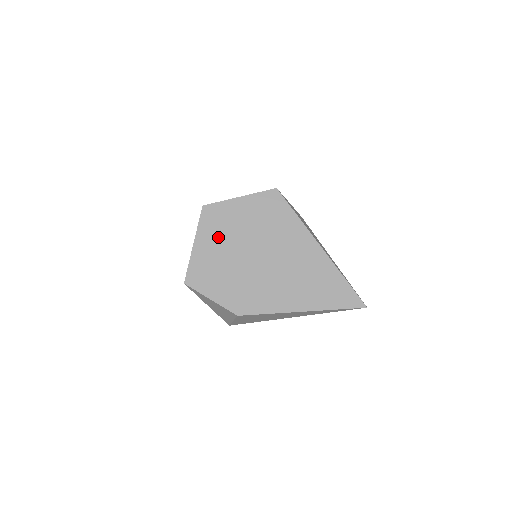
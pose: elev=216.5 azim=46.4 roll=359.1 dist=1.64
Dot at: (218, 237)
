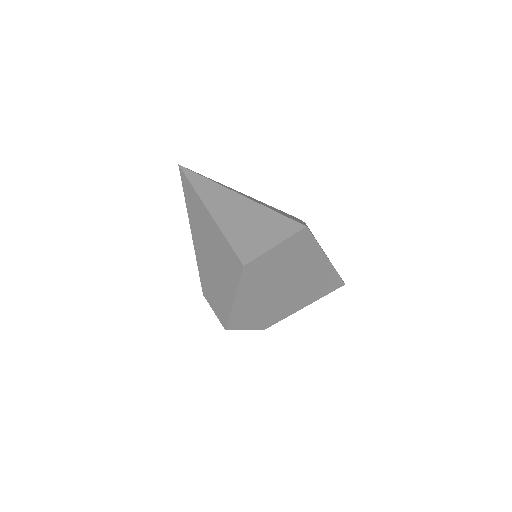
Dot at: (255, 285)
